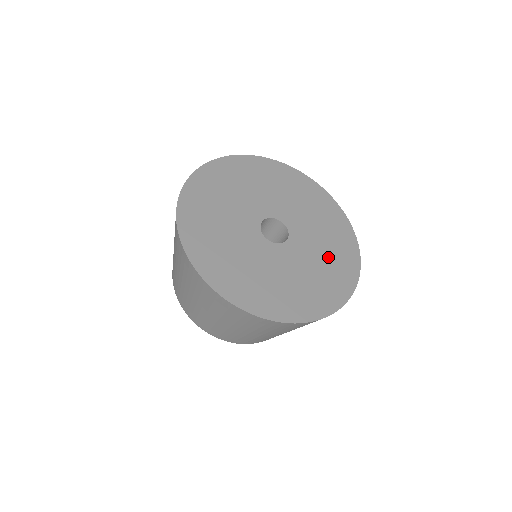
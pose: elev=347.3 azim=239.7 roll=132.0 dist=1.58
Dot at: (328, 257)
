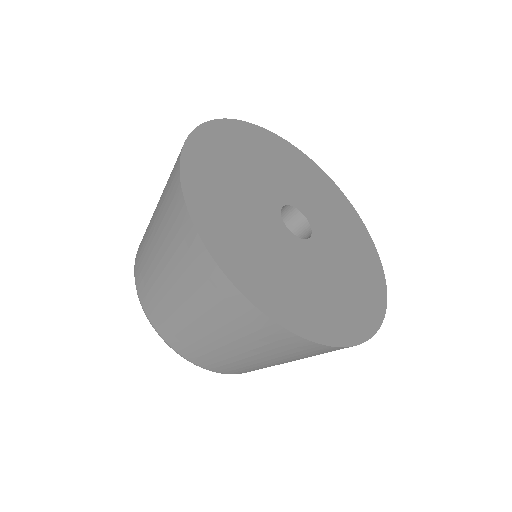
Dot at: (352, 279)
